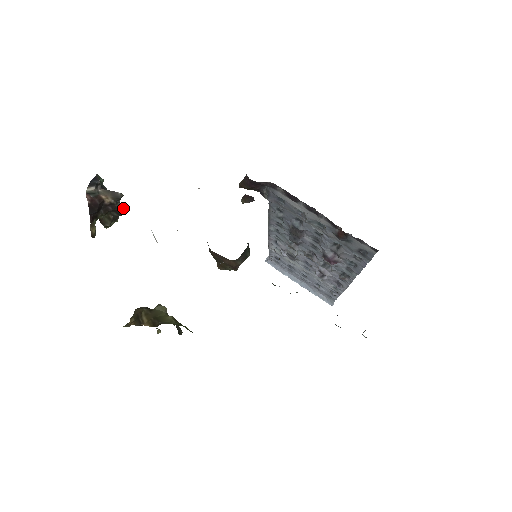
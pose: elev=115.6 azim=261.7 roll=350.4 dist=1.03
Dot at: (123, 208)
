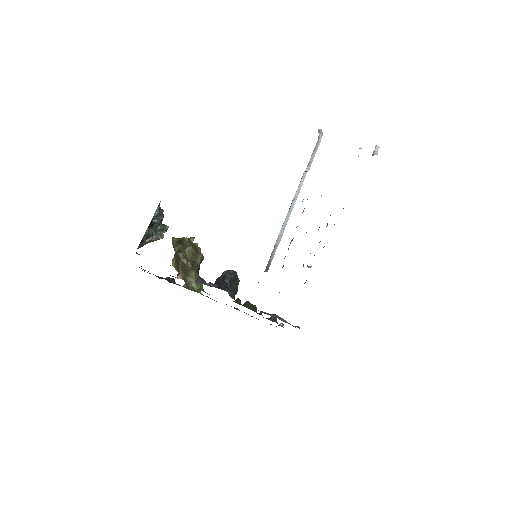
Dot at: occluded
